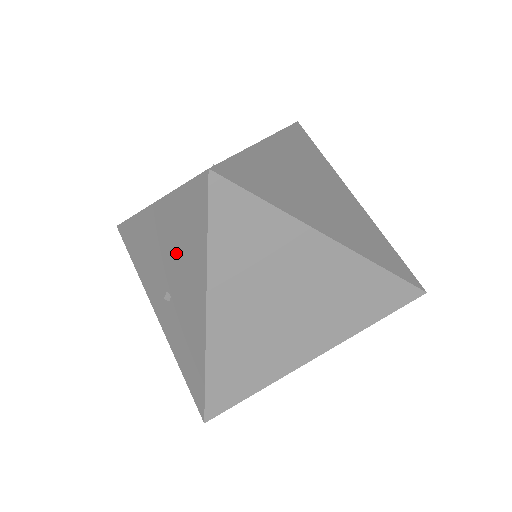
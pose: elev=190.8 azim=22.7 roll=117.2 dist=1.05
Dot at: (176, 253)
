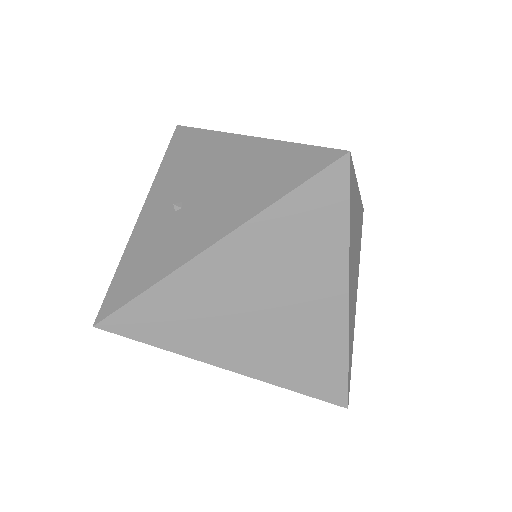
Dot at: (232, 183)
